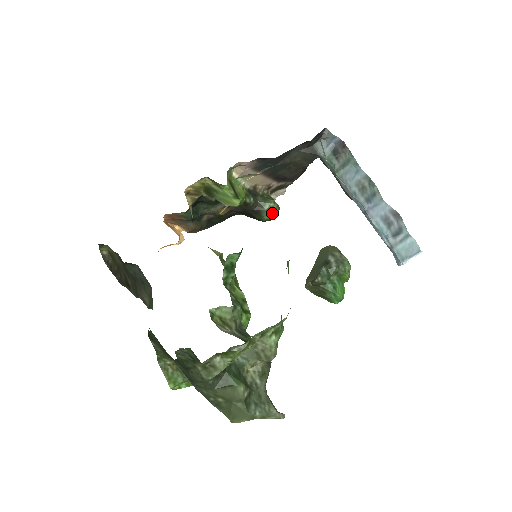
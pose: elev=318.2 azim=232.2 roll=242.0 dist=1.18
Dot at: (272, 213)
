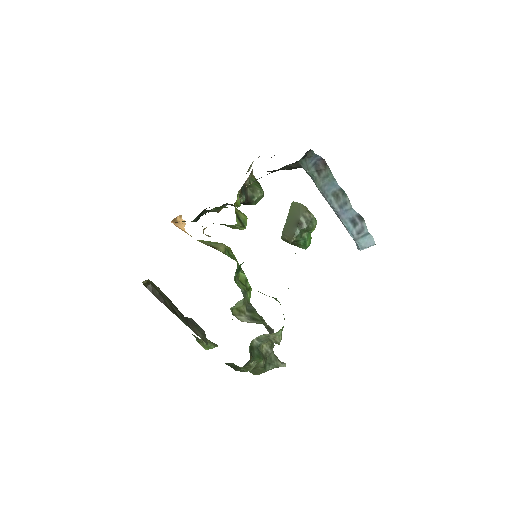
Dot at: (259, 200)
